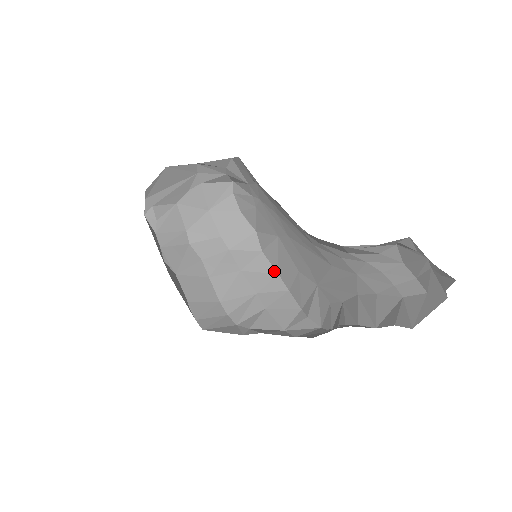
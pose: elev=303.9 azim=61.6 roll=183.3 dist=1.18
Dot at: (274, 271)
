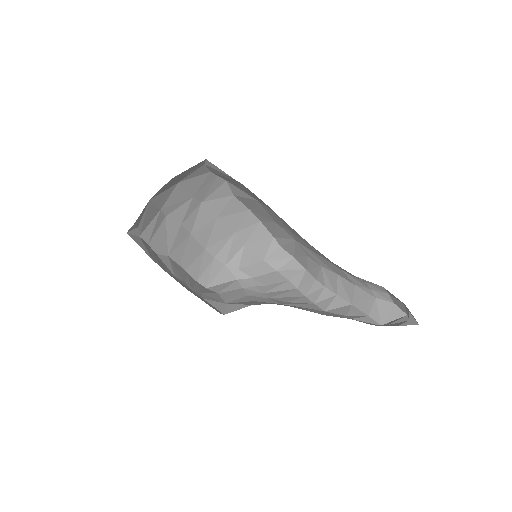
Dot at: (246, 209)
